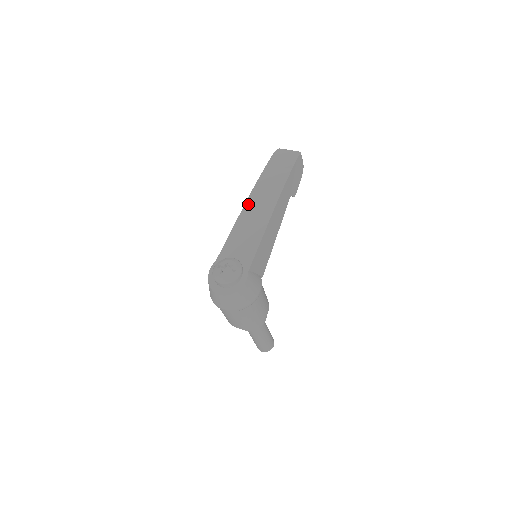
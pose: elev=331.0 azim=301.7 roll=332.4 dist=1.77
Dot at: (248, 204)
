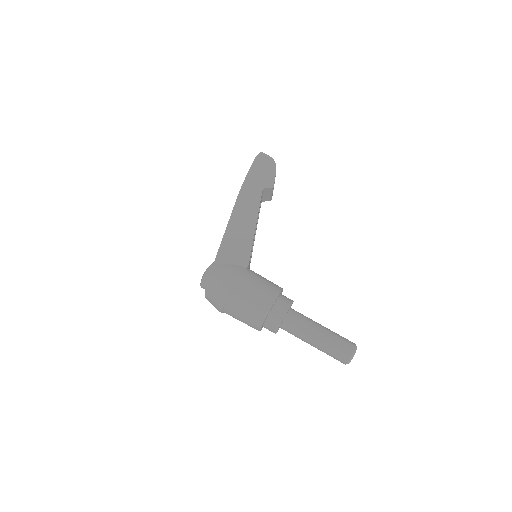
Dot at: occluded
